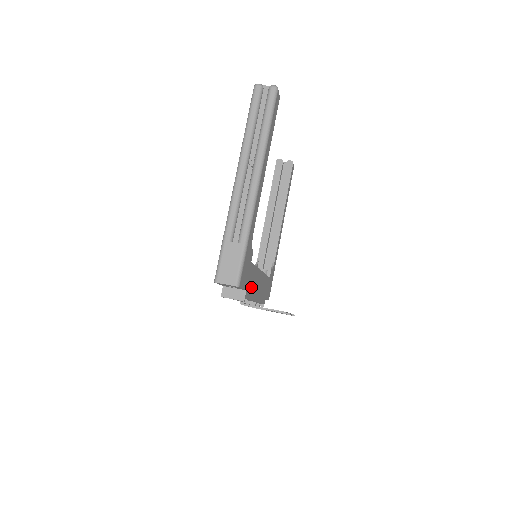
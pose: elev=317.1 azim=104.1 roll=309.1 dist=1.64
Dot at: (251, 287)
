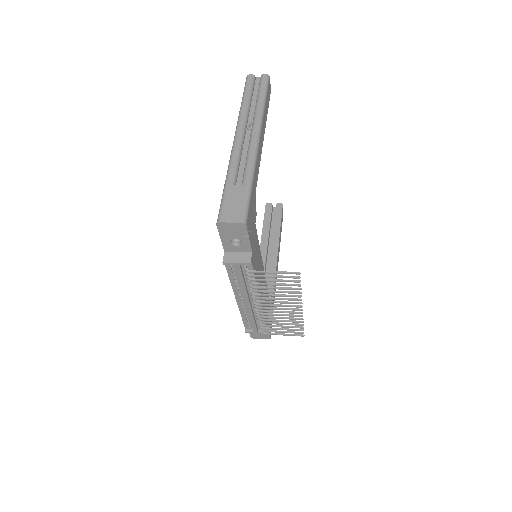
Dot at: (256, 263)
